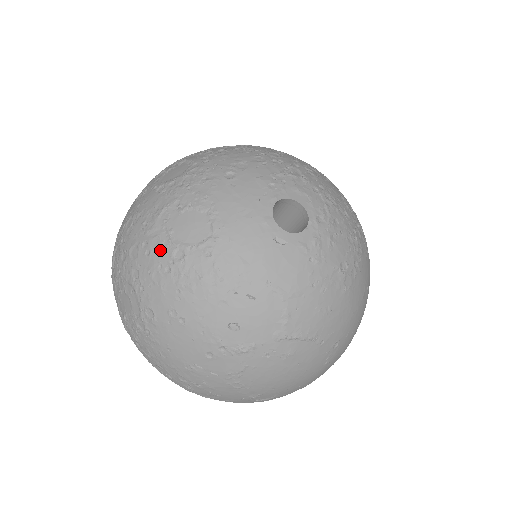
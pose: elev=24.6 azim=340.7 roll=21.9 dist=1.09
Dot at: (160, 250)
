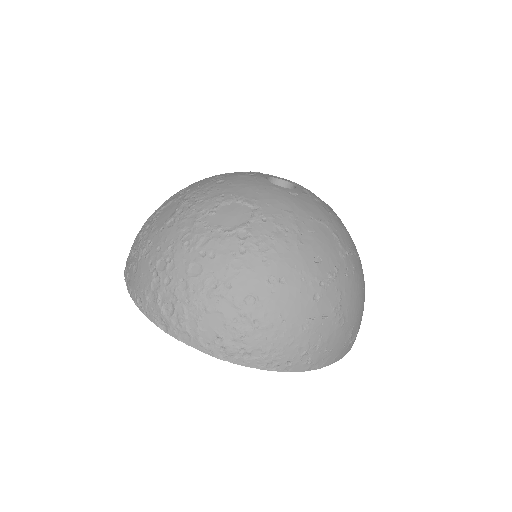
Dot at: (223, 244)
